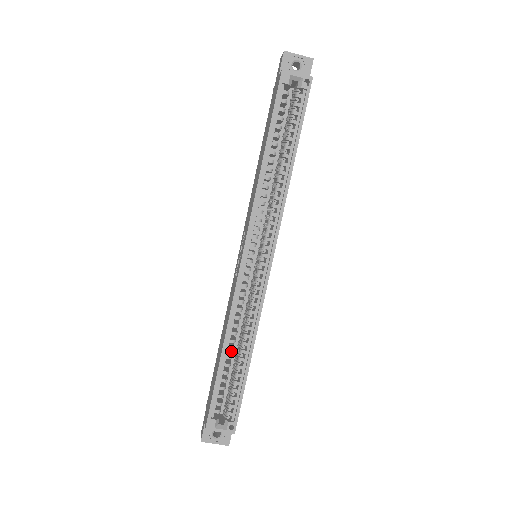
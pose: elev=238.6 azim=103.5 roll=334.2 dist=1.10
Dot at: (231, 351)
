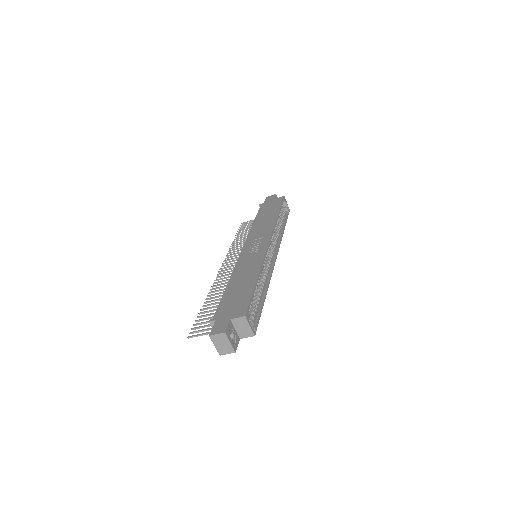
Dot at: occluded
